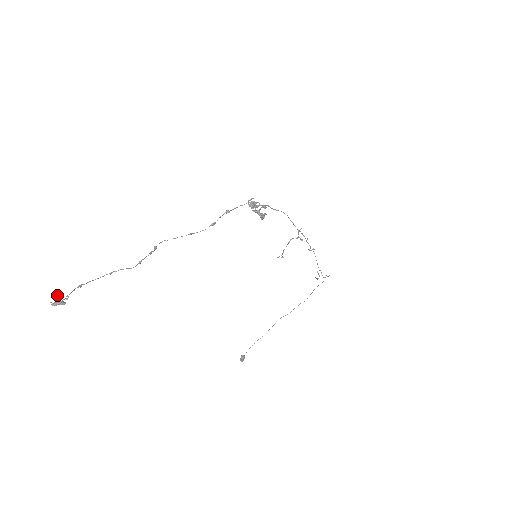
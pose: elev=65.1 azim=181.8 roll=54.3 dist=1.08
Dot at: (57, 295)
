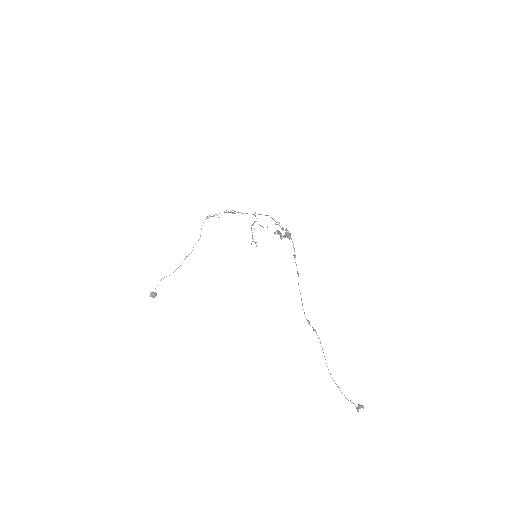
Dot at: (362, 407)
